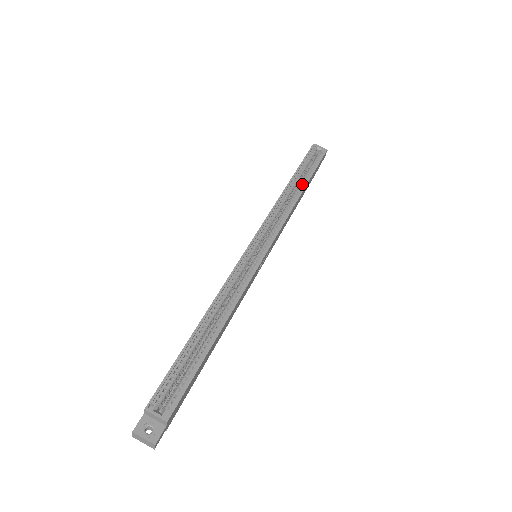
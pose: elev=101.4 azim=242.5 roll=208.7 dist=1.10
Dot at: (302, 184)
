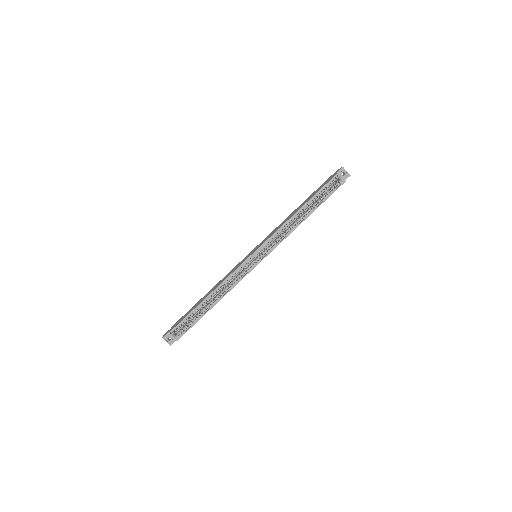
Dot at: (309, 211)
